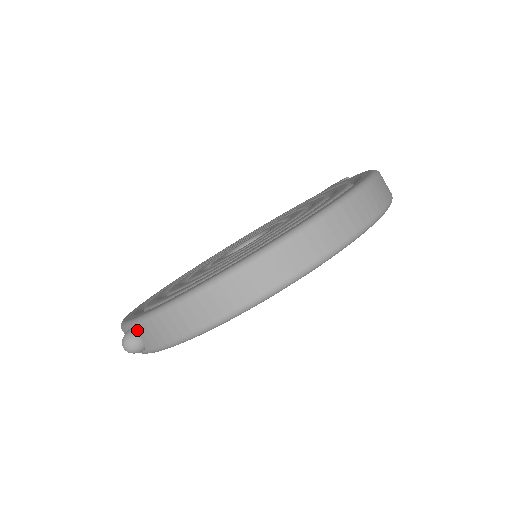
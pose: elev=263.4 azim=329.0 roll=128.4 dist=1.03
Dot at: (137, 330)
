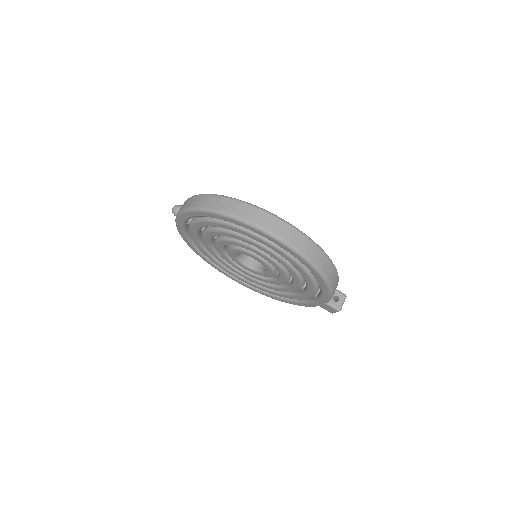
Dot at: occluded
